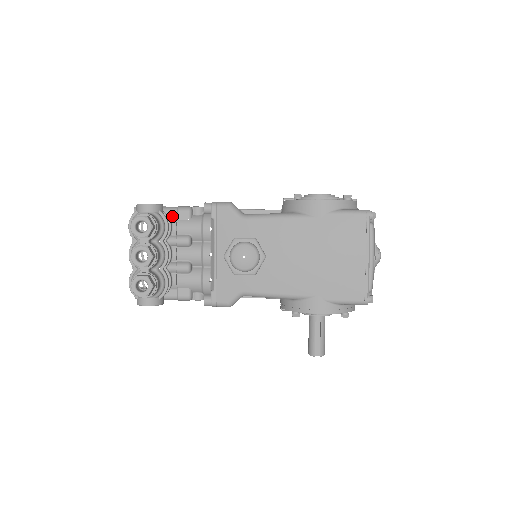
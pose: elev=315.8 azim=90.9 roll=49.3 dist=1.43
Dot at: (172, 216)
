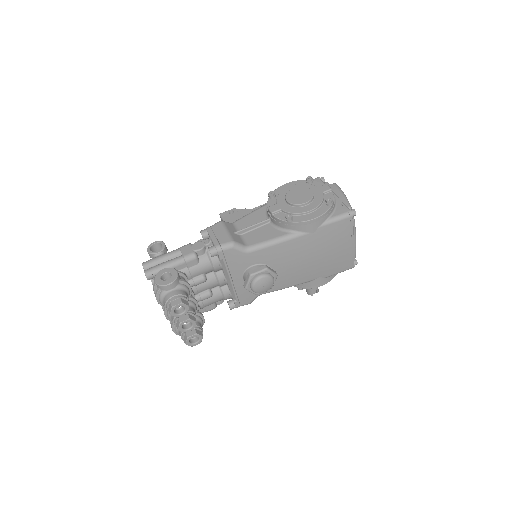
Dot at: (182, 267)
